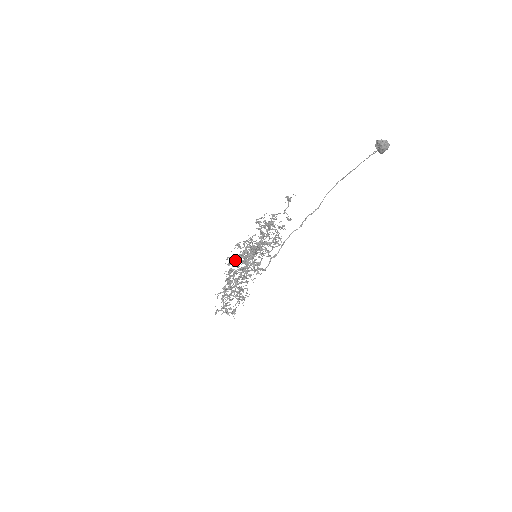
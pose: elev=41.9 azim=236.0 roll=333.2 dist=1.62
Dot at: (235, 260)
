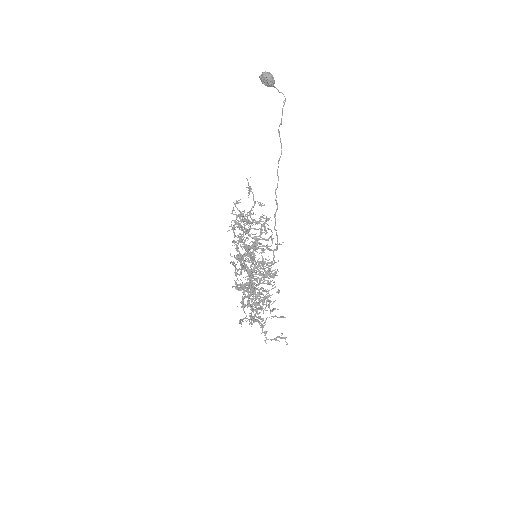
Dot at: (236, 268)
